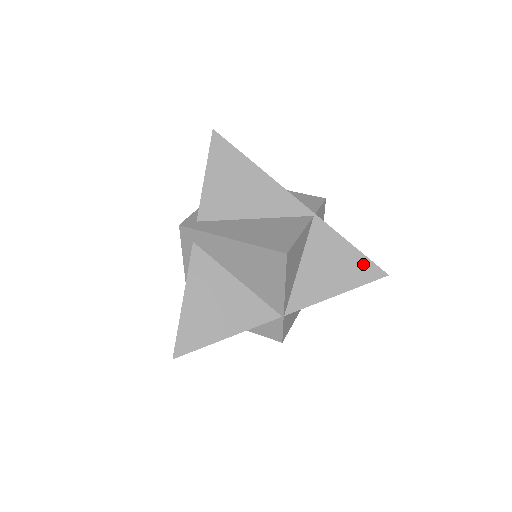
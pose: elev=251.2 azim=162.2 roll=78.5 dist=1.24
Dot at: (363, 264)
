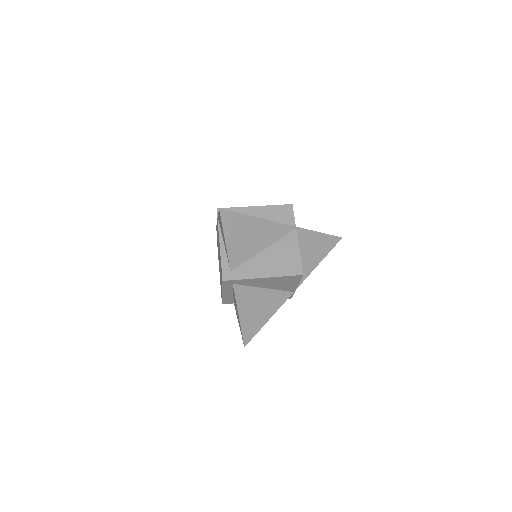
Dot at: (328, 240)
